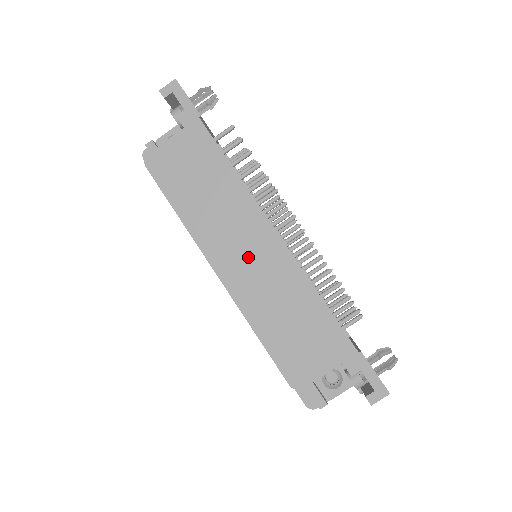
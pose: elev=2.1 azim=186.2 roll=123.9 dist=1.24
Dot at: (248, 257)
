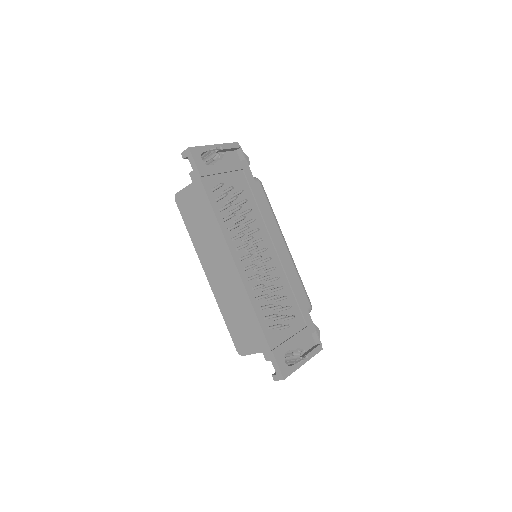
Dot at: (221, 273)
